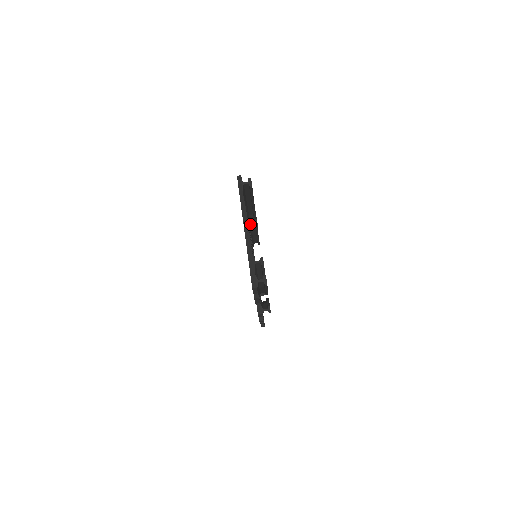
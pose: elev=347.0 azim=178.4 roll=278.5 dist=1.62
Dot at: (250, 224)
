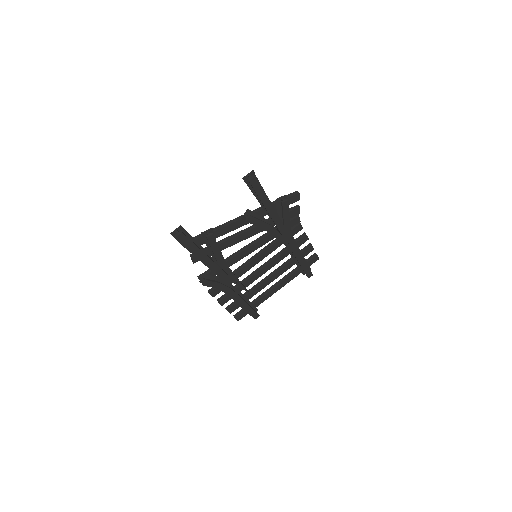
Dot at: (245, 215)
